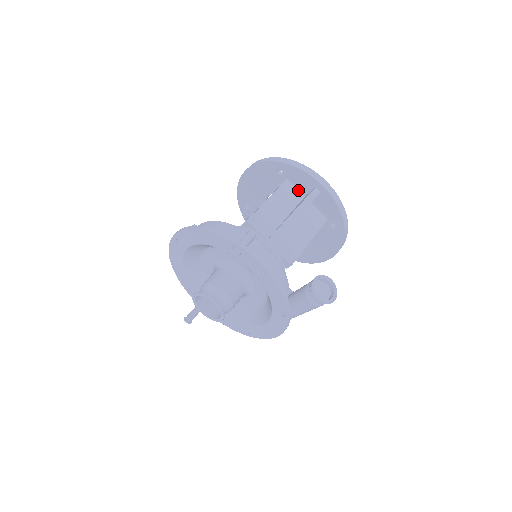
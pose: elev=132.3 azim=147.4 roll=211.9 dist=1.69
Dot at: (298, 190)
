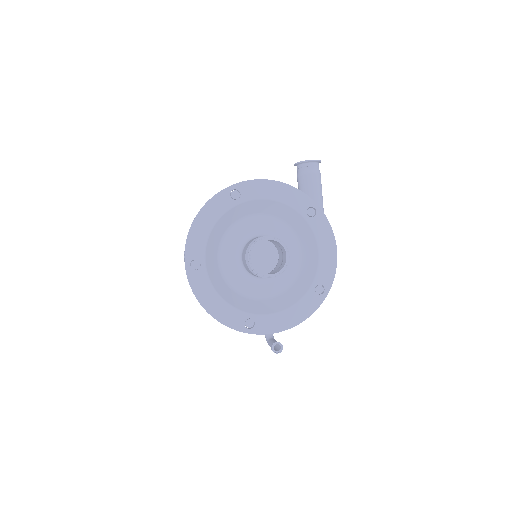
Dot at: occluded
